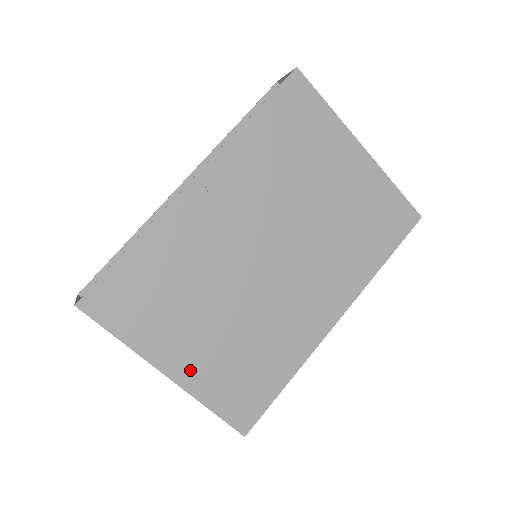
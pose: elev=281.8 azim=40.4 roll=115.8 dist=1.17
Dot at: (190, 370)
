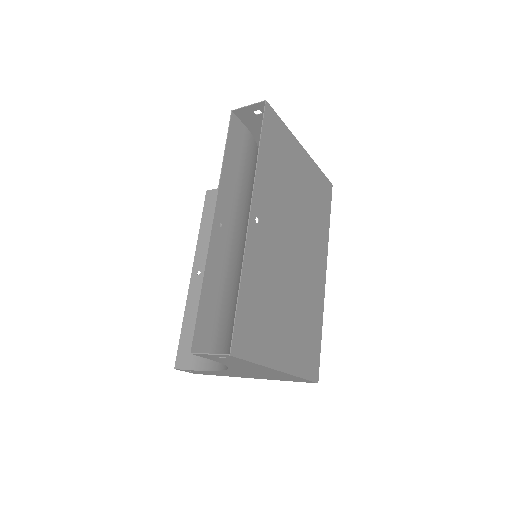
Dot at: (288, 358)
